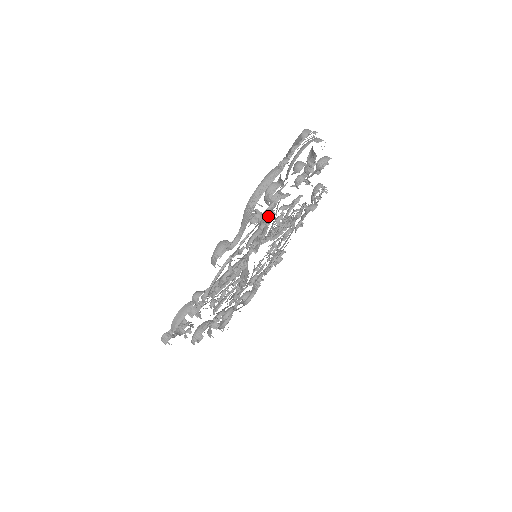
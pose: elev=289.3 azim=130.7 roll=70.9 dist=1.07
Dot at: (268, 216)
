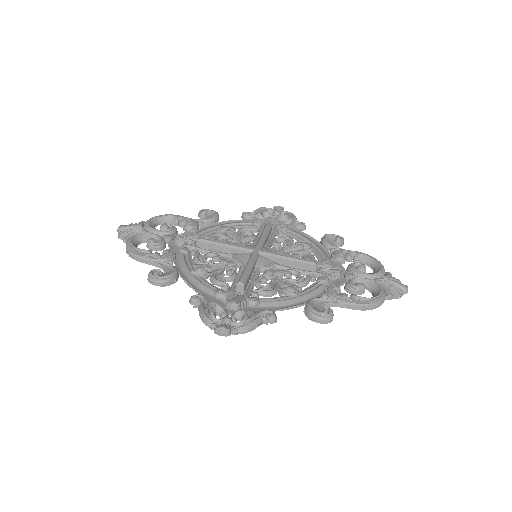
Dot at: (316, 269)
